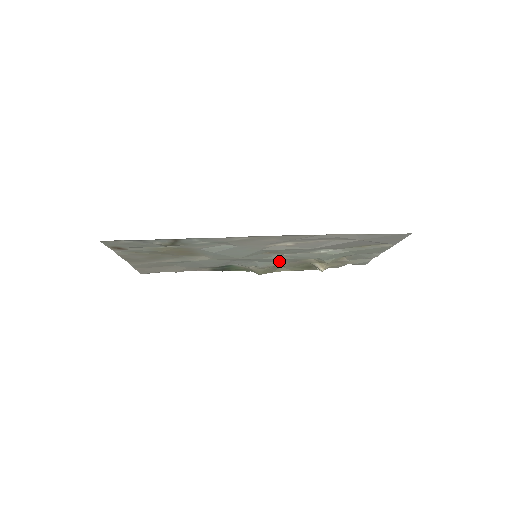
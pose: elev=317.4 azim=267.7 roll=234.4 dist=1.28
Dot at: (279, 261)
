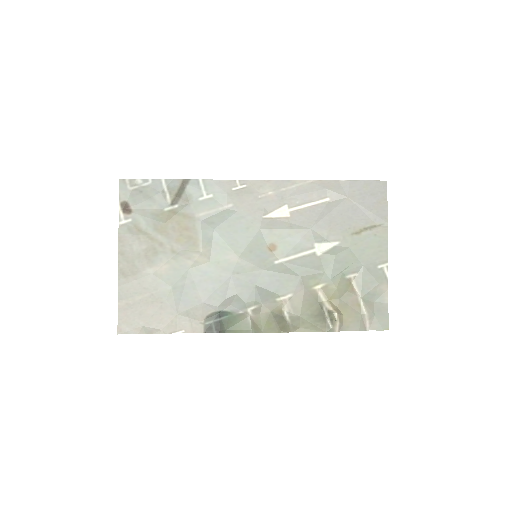
Dot at: (282, 288)
